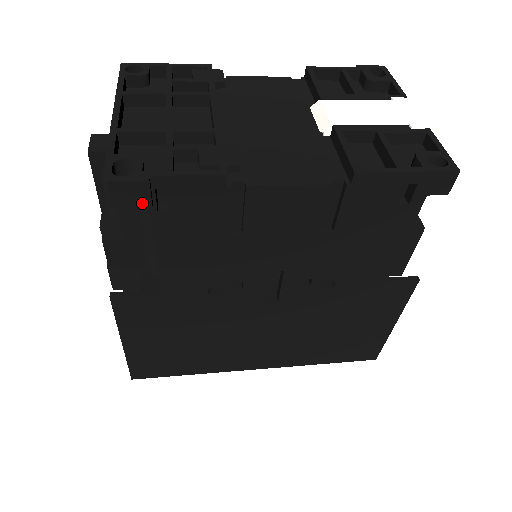
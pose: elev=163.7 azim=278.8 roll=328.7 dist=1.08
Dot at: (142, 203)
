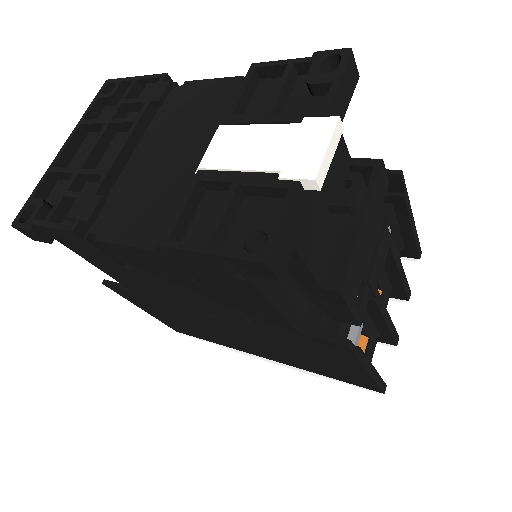
Dot at: (44, 241)
